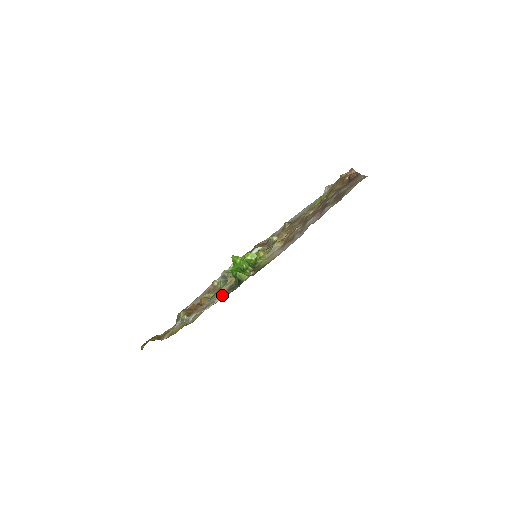
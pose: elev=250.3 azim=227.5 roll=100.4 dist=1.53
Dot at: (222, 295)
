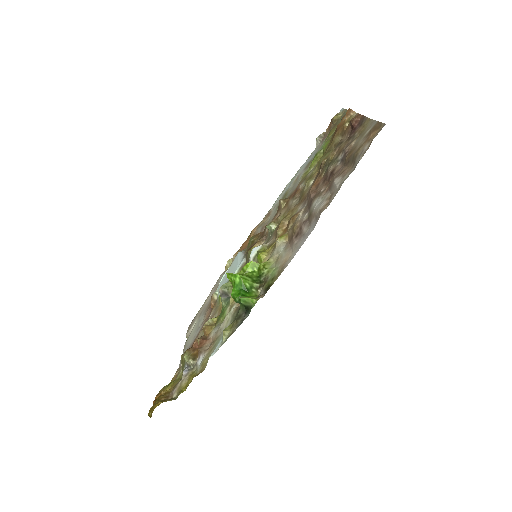
Dot at: (229, 328)
